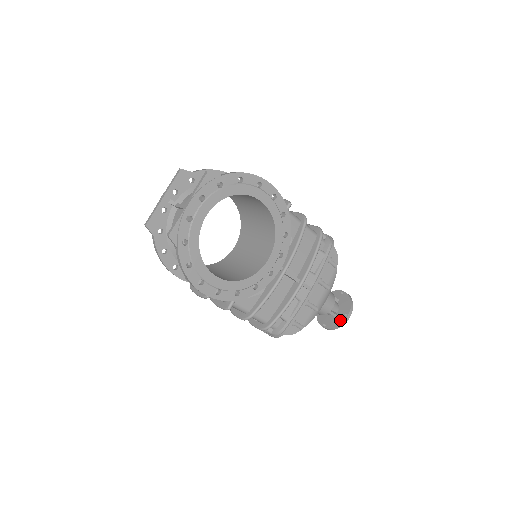
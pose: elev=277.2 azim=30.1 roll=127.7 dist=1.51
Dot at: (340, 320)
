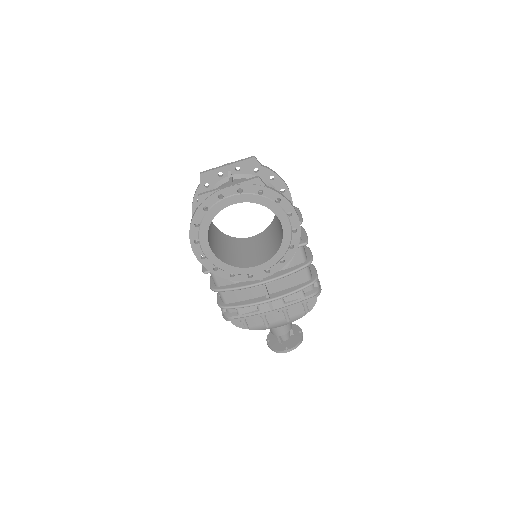
Dot at: (280, 348)
